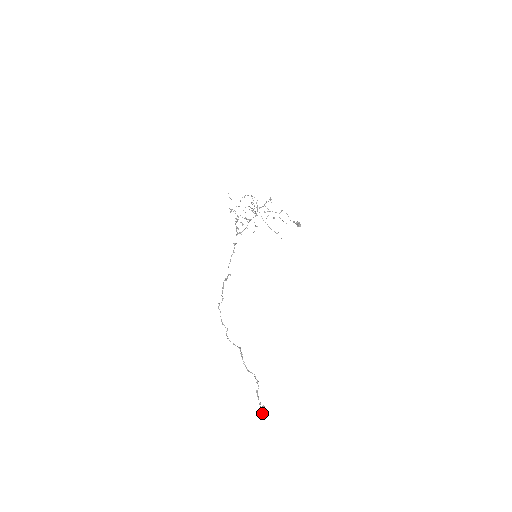
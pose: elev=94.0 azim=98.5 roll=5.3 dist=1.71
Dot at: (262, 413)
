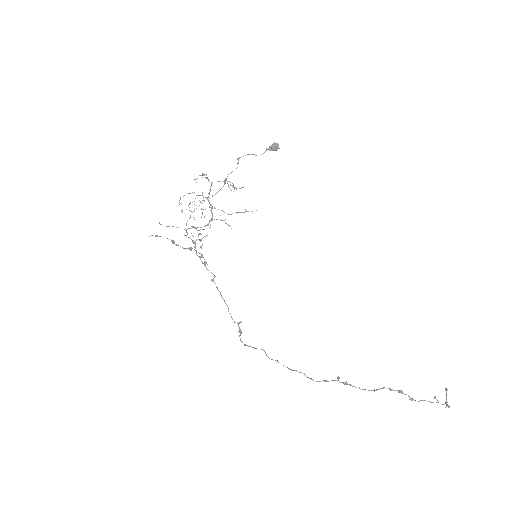
Dot at: (448, 407)
